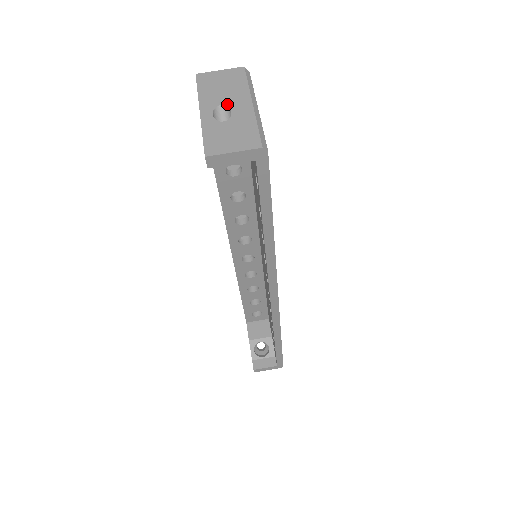
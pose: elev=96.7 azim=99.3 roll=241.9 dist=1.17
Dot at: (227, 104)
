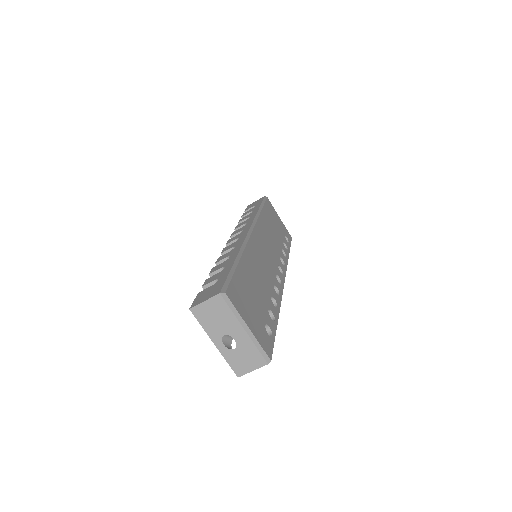
Dot at: (228, 334)
